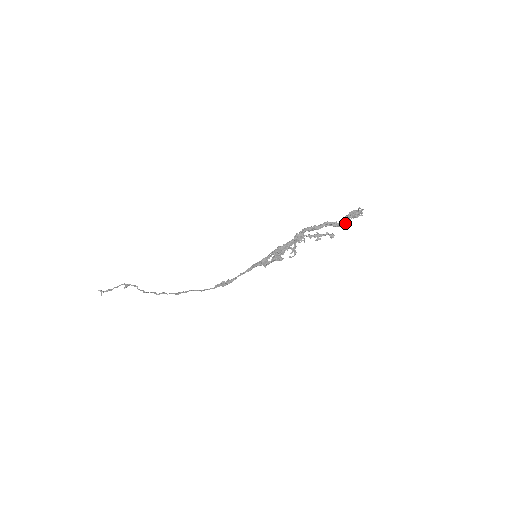
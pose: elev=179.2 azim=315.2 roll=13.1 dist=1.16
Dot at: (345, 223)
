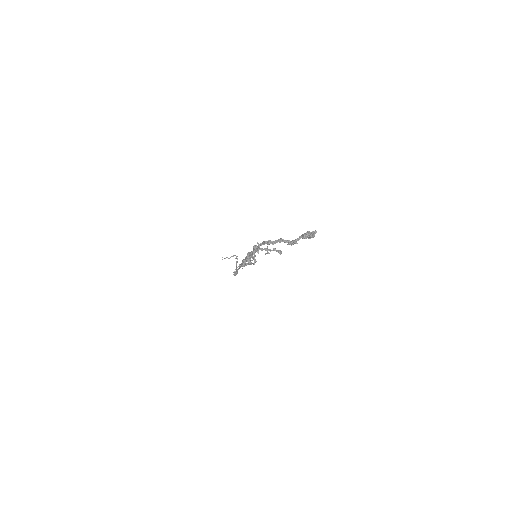
Dot at: (294, 242)
